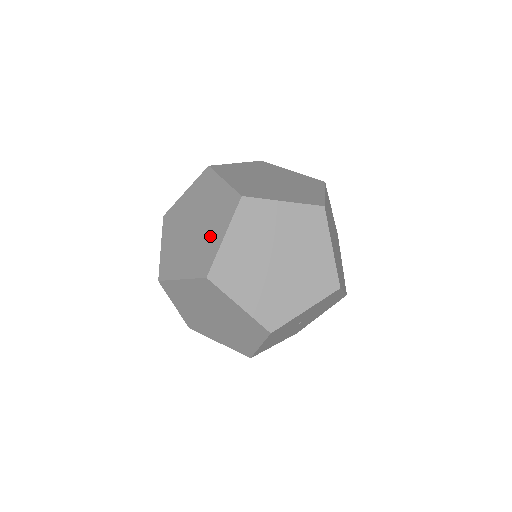
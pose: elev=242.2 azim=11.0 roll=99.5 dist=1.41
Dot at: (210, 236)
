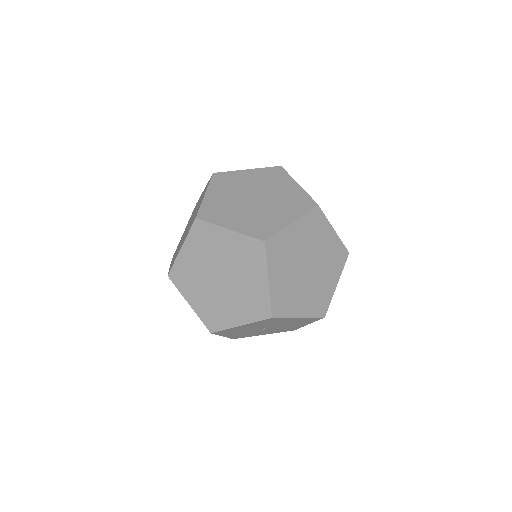
Dot at: (182, 242)
